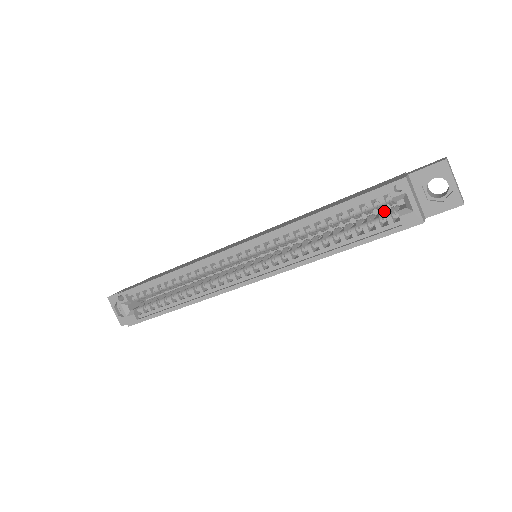
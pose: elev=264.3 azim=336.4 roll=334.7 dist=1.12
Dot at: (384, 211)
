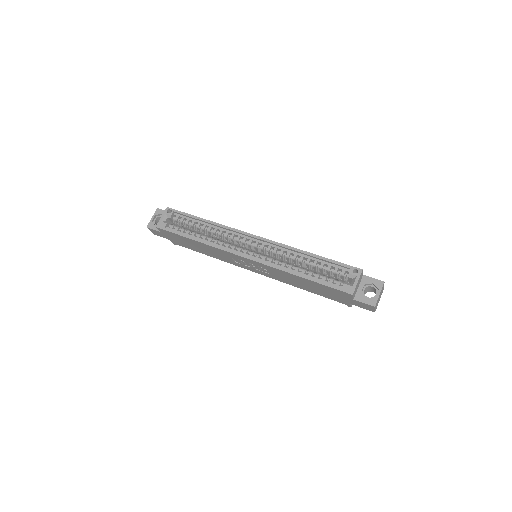
Dot at: (339, 280)
